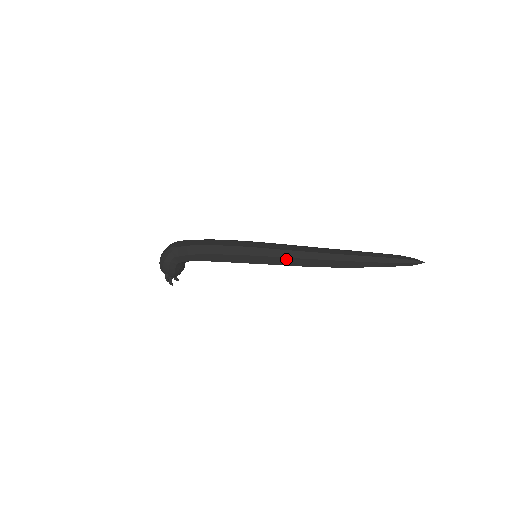
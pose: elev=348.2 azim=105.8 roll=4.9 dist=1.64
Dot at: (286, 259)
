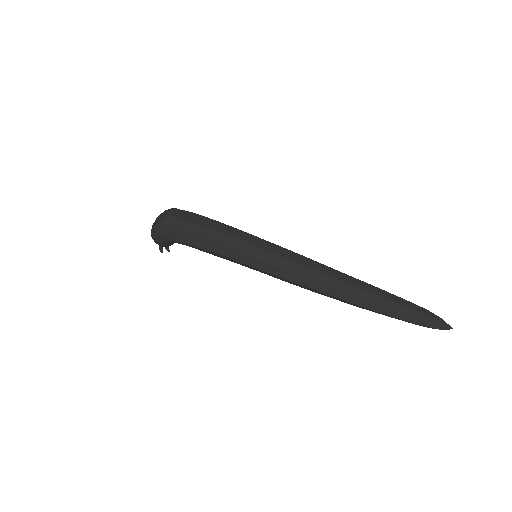
Dot at: (286, 280)
